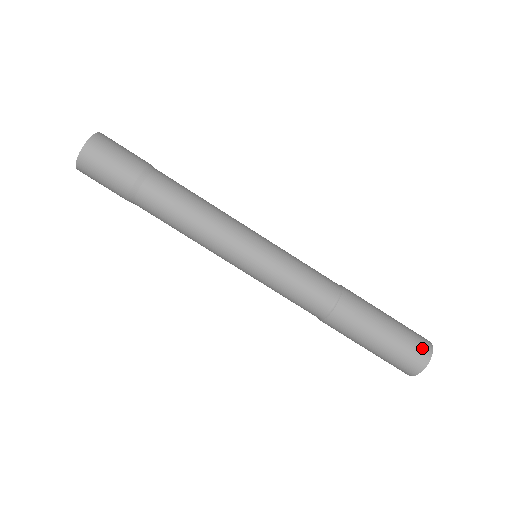
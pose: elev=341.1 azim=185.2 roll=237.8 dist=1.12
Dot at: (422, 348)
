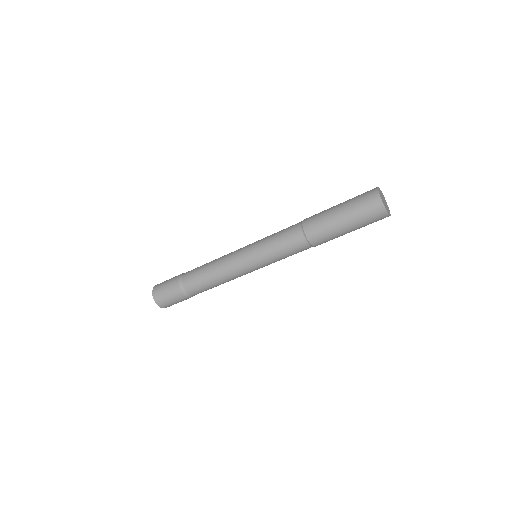
Dot at: (369, 191)
